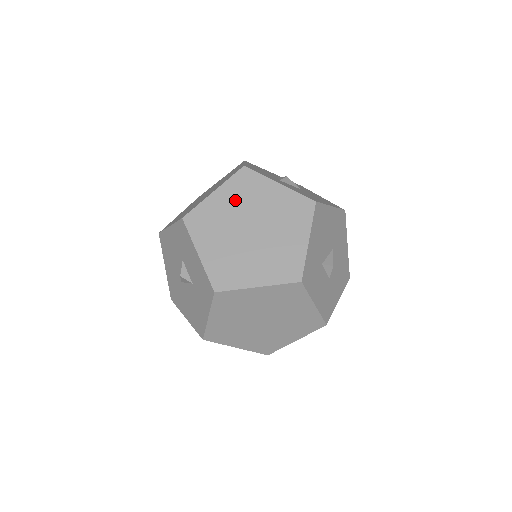
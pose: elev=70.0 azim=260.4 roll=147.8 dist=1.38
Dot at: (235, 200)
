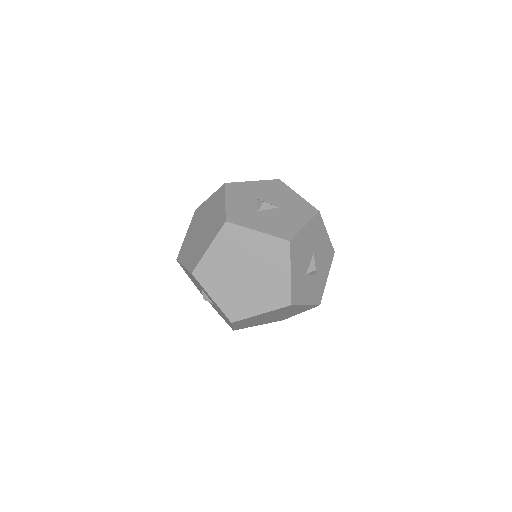
Dot at: (227, 252)
